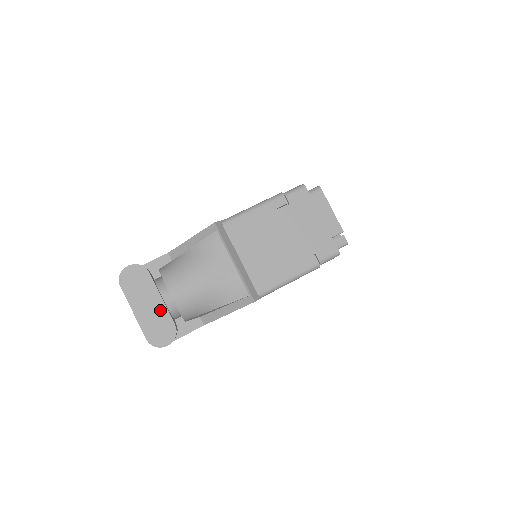
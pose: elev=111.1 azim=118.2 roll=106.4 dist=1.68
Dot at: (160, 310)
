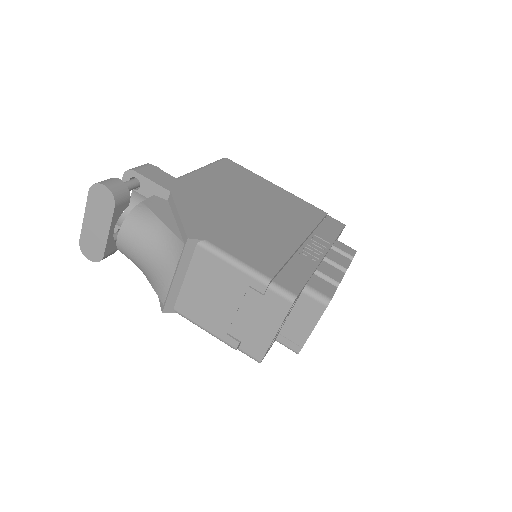
Dot at: (102, 237)
